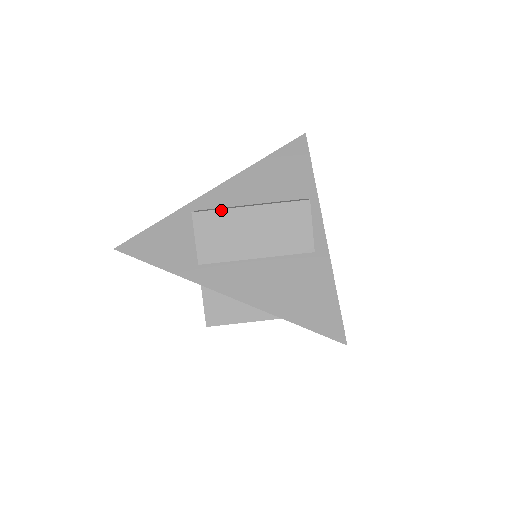
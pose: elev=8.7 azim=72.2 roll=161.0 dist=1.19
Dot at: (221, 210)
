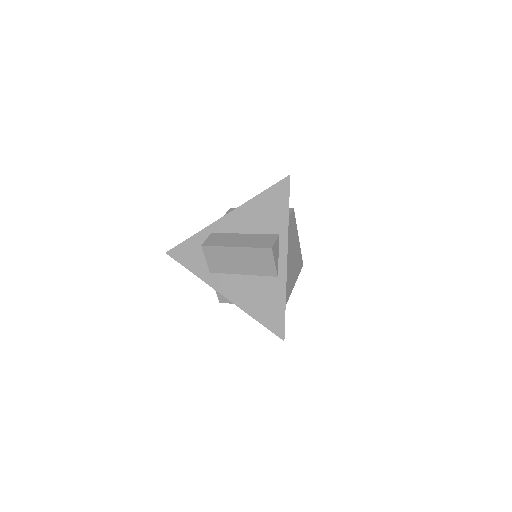
Dot at: (218, 247)
